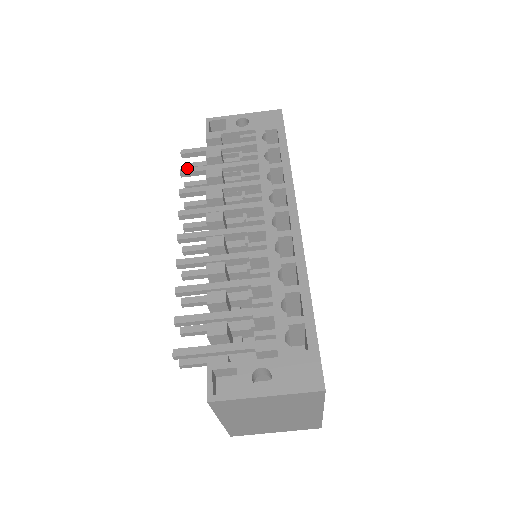
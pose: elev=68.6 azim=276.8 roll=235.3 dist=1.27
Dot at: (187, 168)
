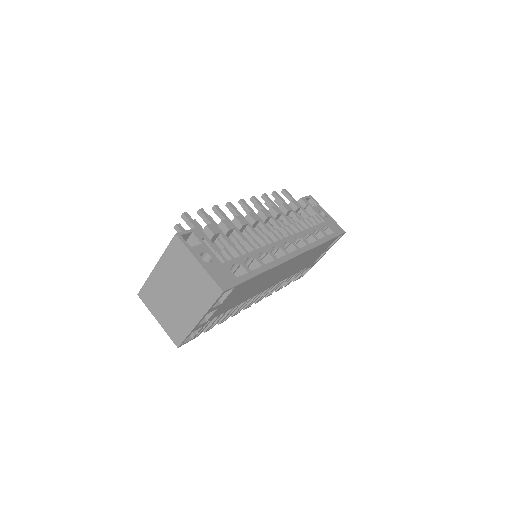
Dot at: occluded
